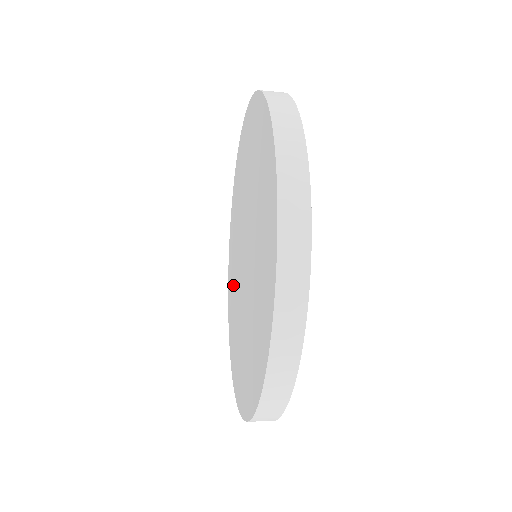
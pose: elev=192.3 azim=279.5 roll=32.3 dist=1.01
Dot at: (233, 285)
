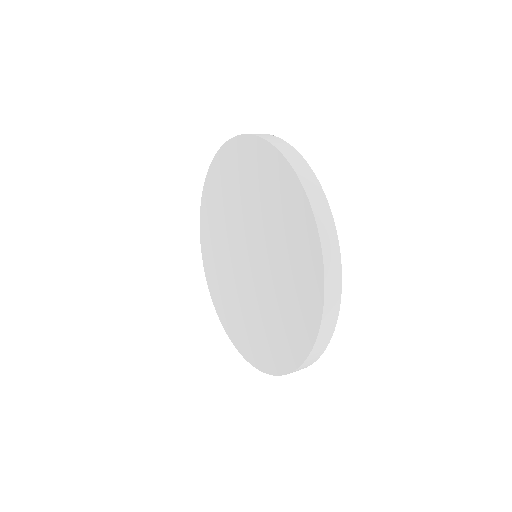
Dot at: (230, 299)
